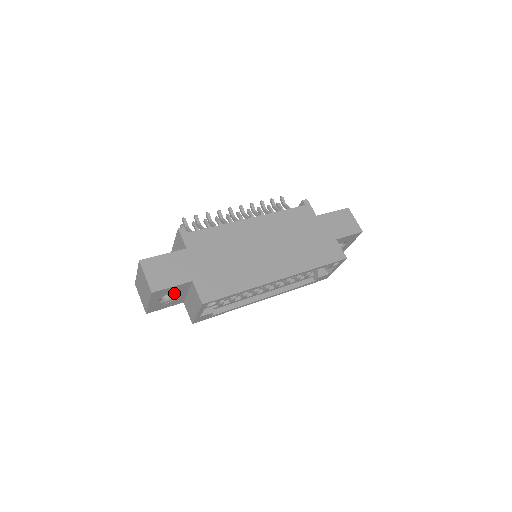
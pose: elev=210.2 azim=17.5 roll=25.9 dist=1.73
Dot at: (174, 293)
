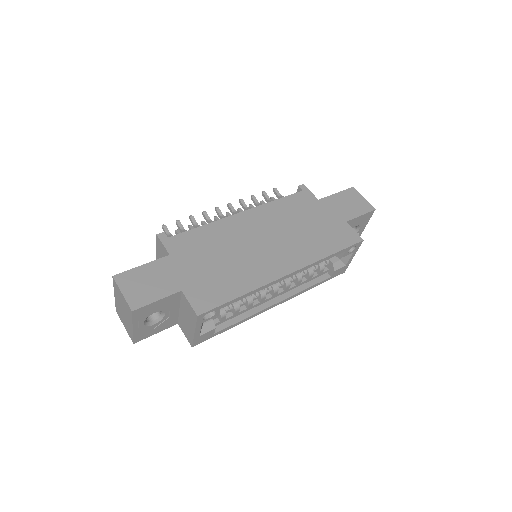
Dot at: (162, 311)
